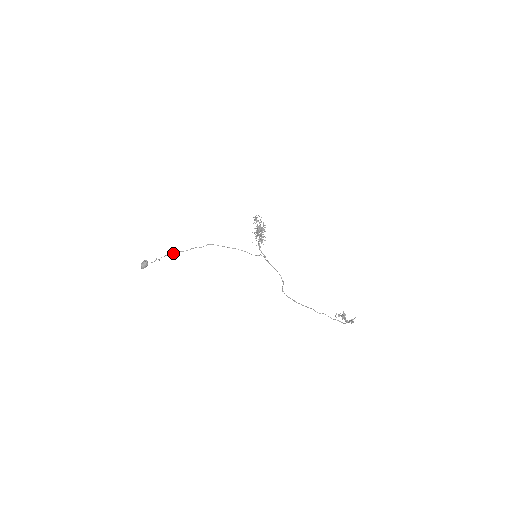
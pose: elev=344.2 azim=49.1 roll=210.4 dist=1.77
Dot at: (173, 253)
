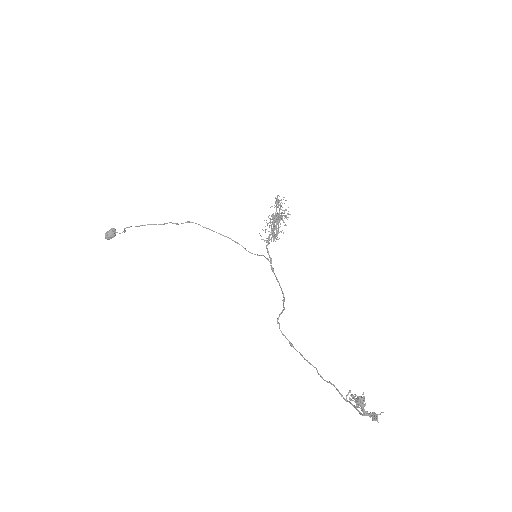
Dot at: occluded
